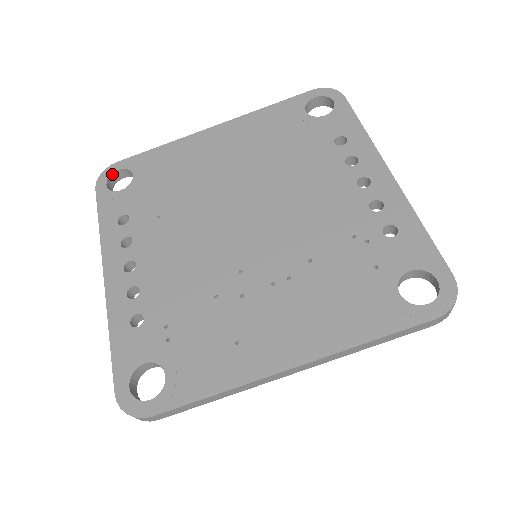
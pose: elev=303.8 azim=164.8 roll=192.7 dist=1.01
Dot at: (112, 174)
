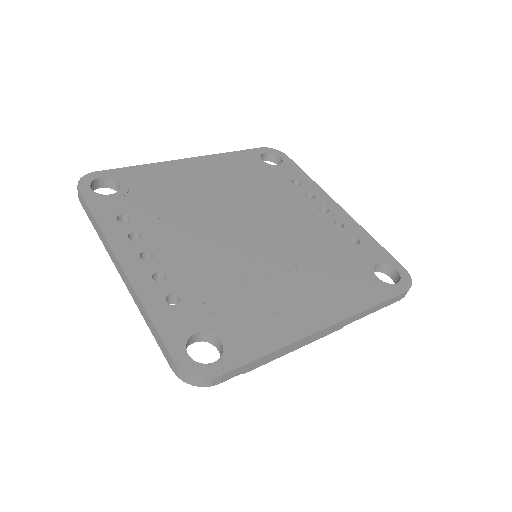
Dot at: (93, 181)
